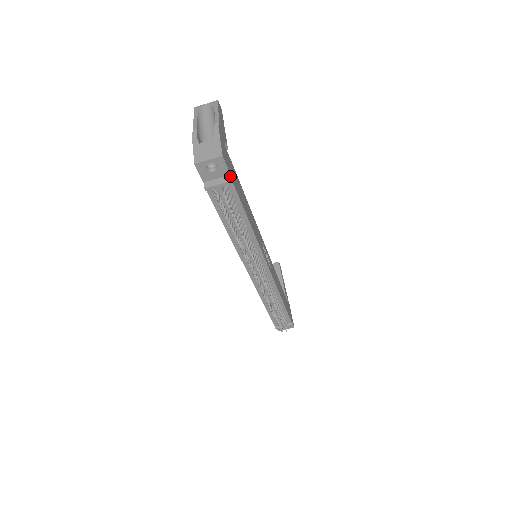
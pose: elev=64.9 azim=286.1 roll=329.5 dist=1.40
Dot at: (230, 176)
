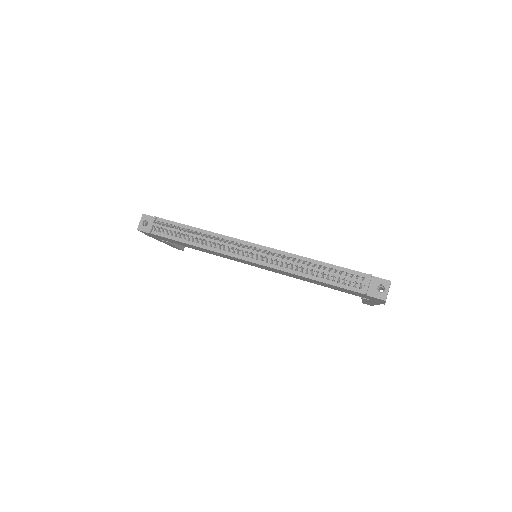
Dot at: (156, 217)
